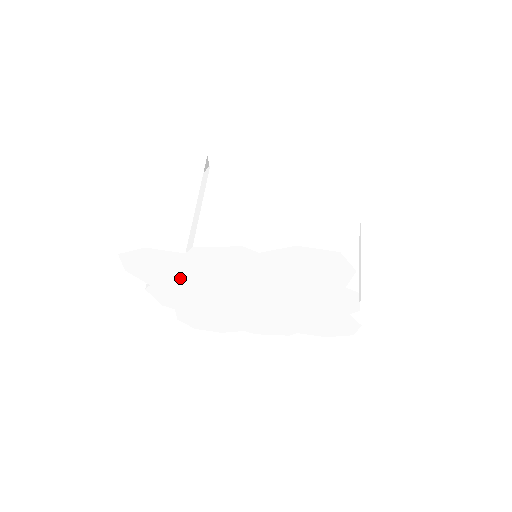
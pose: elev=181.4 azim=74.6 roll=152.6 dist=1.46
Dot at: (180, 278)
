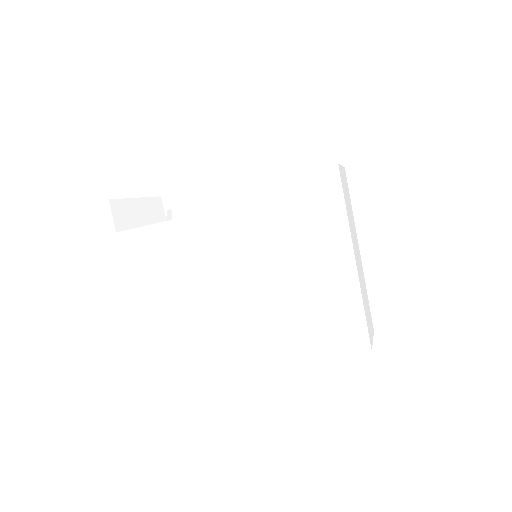
Dot at: occluded
